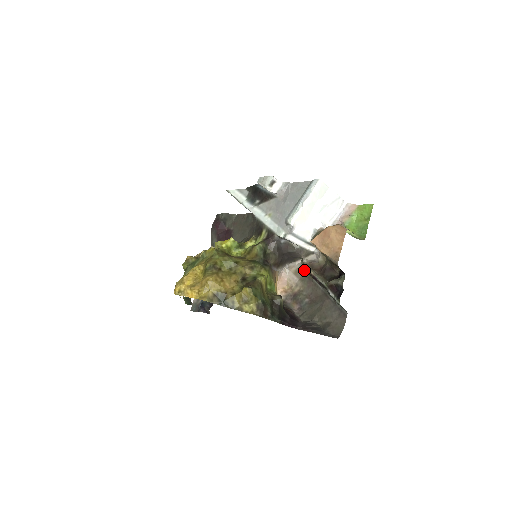
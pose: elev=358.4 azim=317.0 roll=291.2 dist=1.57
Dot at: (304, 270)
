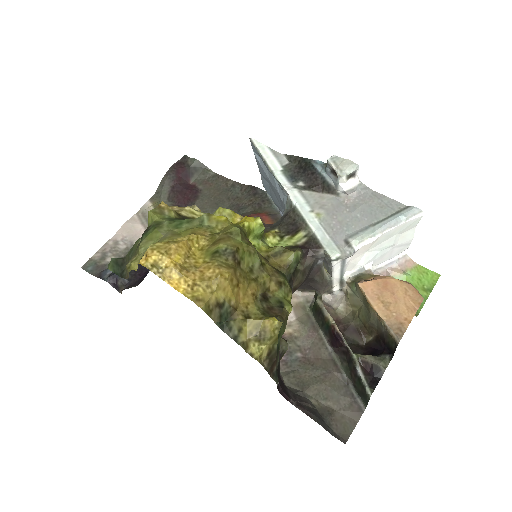
Dot at: (309, 309)
